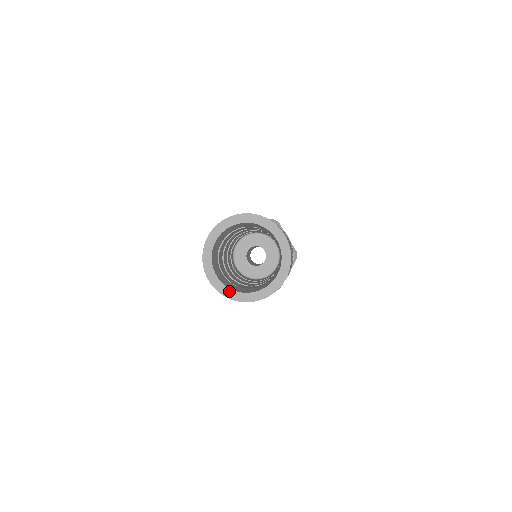
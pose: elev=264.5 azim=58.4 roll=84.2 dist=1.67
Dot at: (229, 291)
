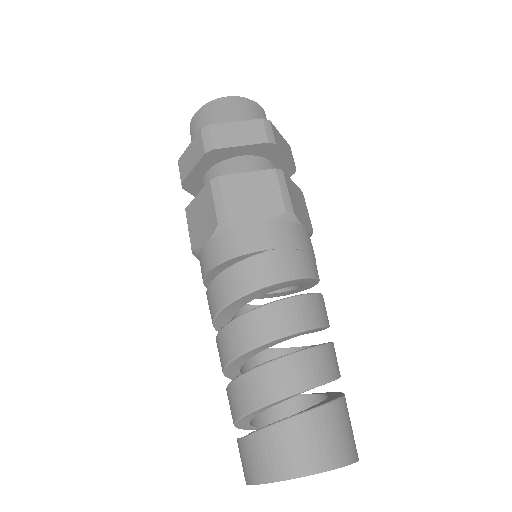
Dot at: occluded
